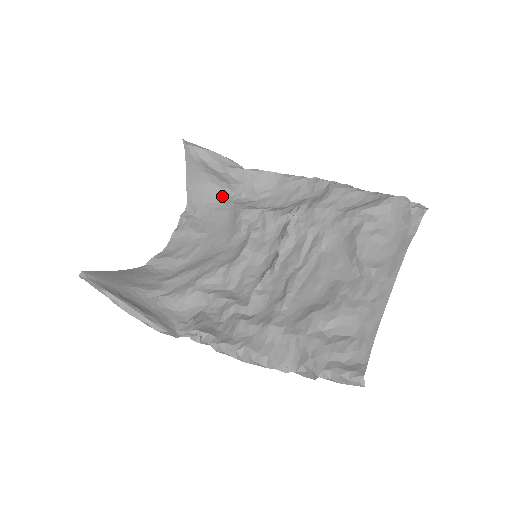
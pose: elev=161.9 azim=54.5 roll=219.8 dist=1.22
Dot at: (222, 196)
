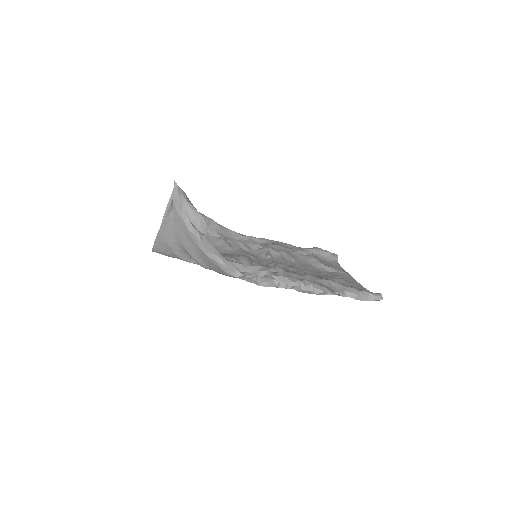
Dot at: occluded
